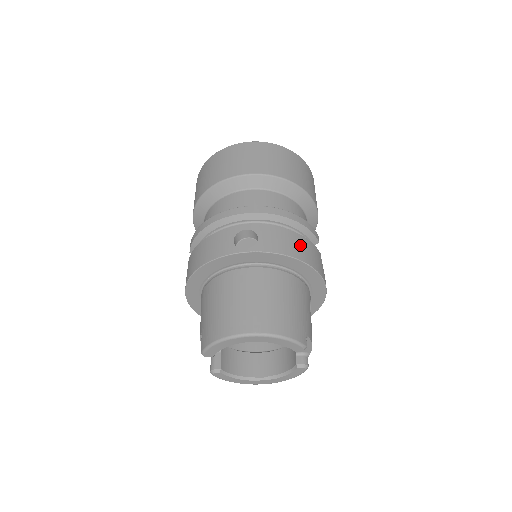
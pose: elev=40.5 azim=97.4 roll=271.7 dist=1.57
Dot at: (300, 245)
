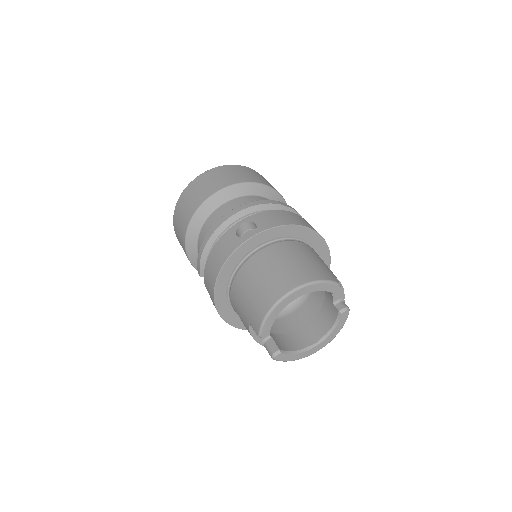
Dot at: (290, 216)
